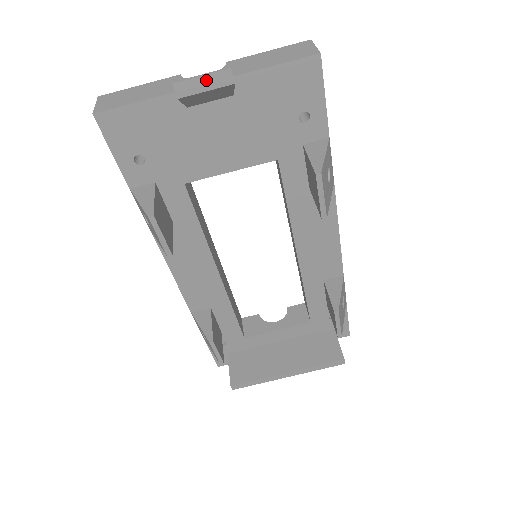
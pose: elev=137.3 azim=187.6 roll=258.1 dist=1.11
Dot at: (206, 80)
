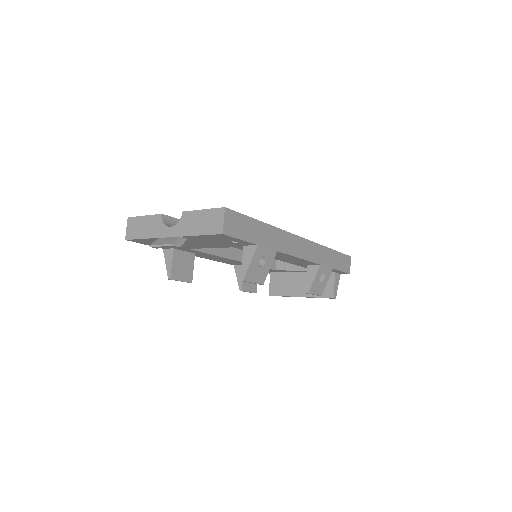
Dot at: (165, 247)
